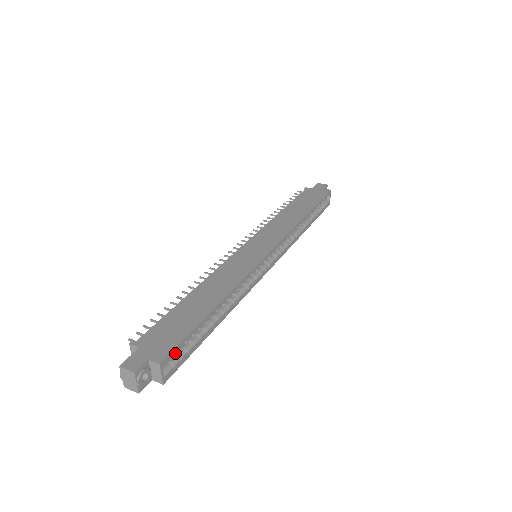
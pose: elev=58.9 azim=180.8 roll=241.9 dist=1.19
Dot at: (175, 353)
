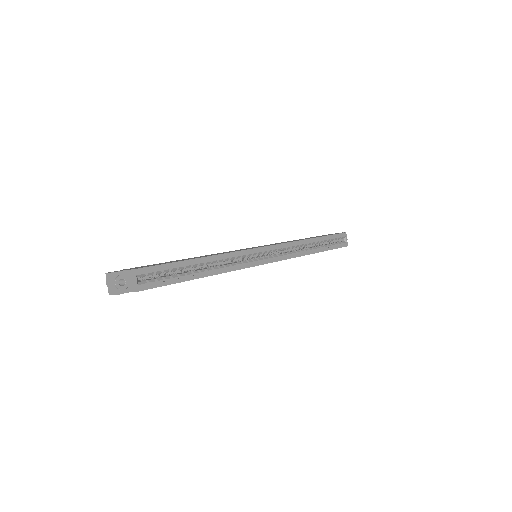
Dot at: (150, 271)
